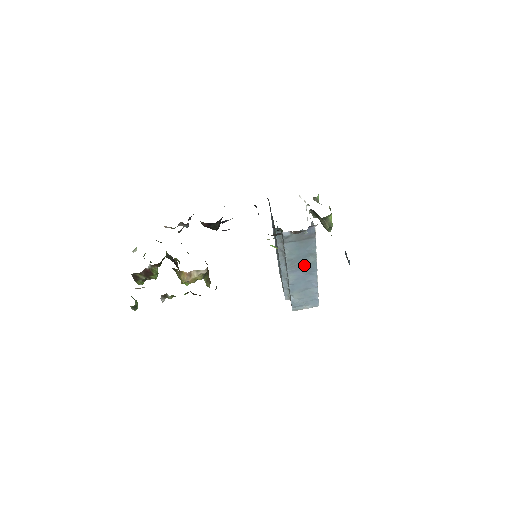
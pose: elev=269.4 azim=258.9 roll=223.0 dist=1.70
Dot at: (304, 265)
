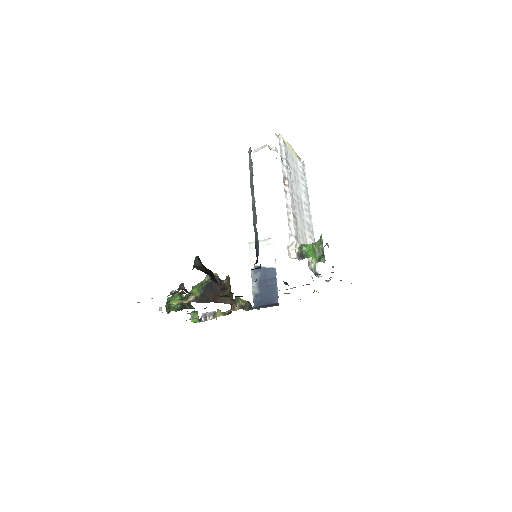
Dot at: occluded
